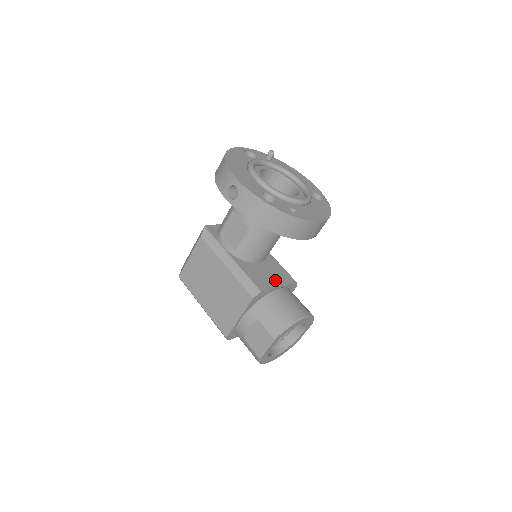
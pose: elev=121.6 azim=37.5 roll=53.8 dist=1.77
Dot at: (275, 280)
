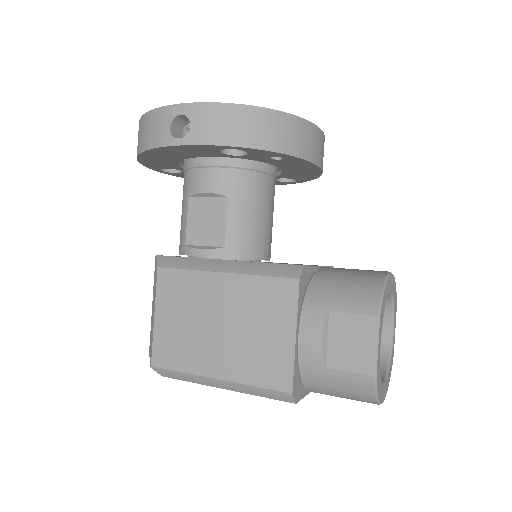
Dot at: occluded
